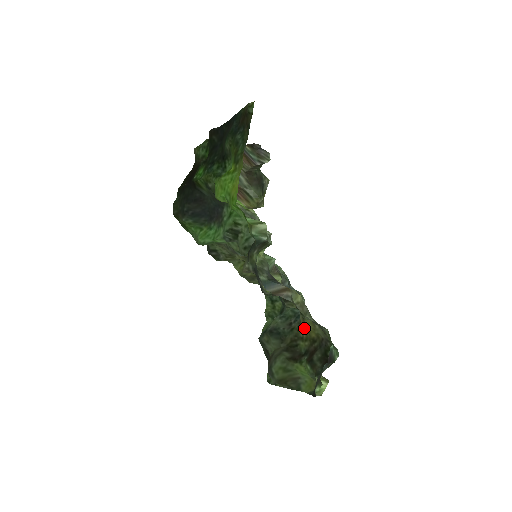
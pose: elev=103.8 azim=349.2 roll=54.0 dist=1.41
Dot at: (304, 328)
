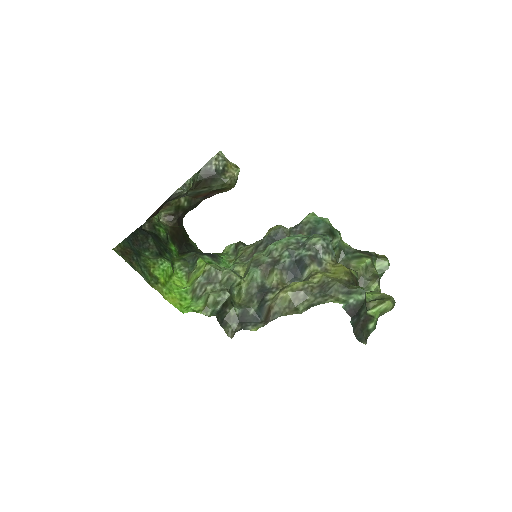
Dot at: (339, 264)
